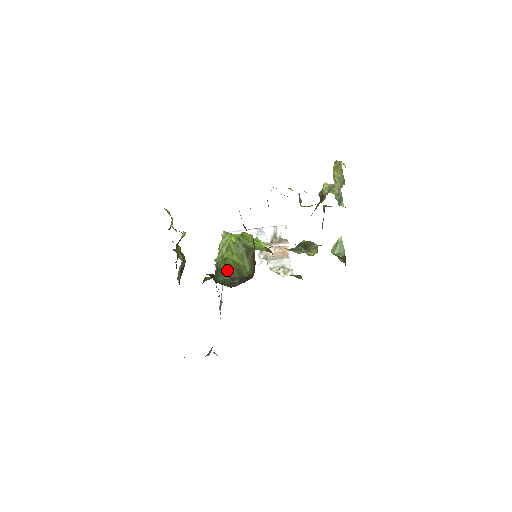
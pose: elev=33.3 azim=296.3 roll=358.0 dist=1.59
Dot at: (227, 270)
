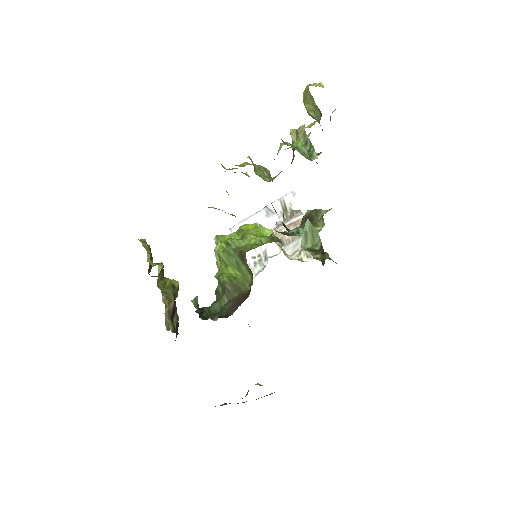
Dot at: (223, 291)
